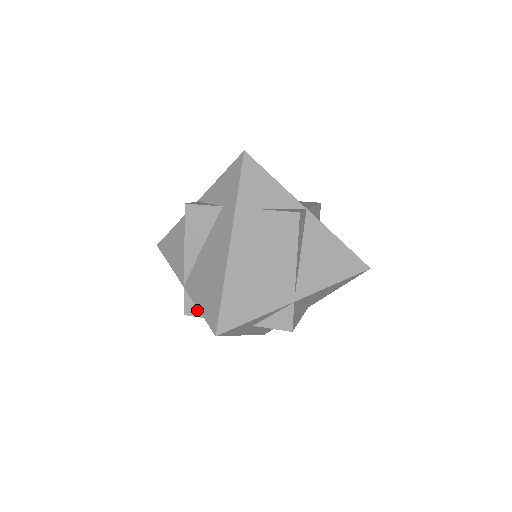
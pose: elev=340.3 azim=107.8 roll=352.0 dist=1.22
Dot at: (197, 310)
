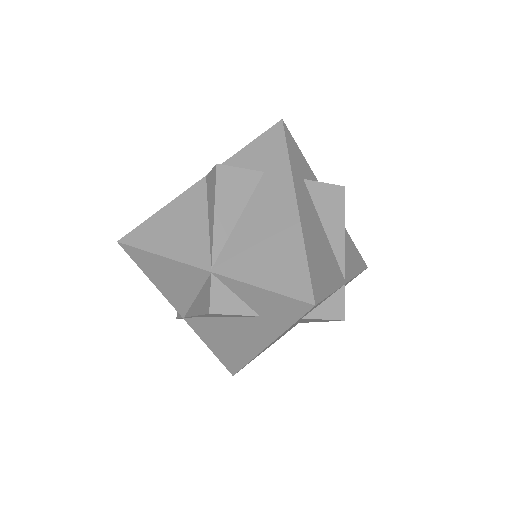
Dot at: (229, 304)
